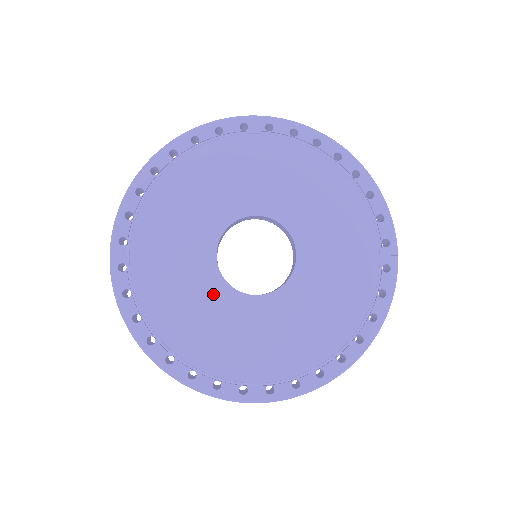
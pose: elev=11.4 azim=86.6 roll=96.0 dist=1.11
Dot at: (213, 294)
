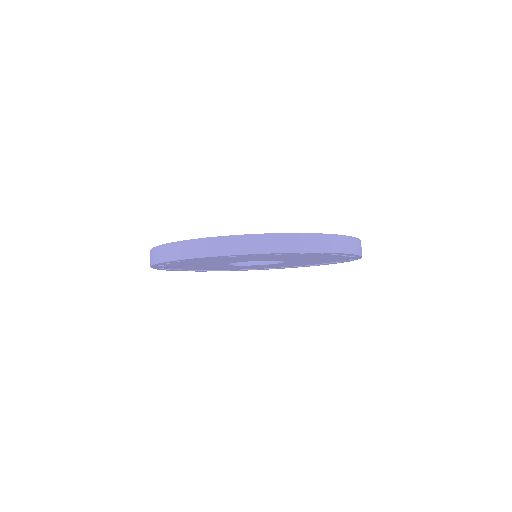
Dot at: occluded
